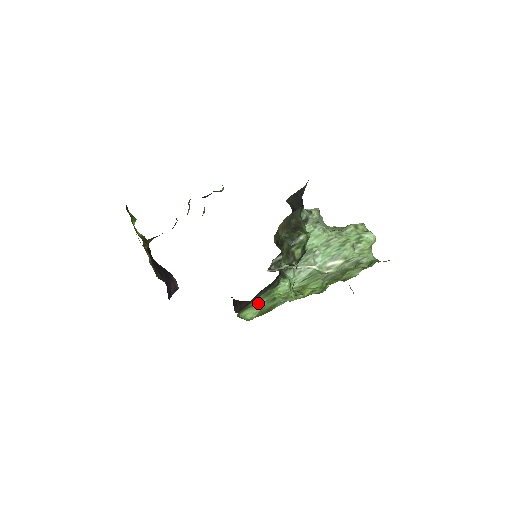
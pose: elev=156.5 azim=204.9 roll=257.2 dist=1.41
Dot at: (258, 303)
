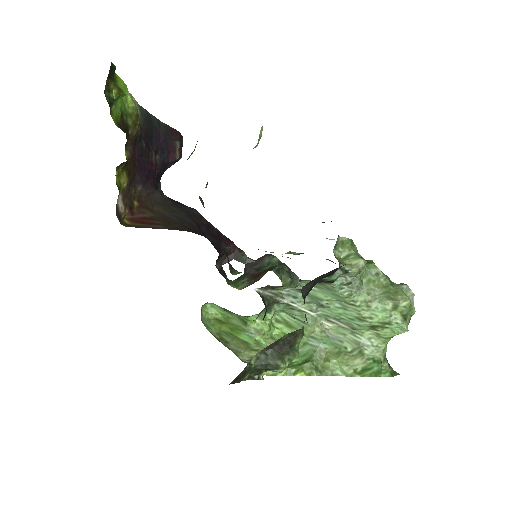
Dot at: (228, 311)
